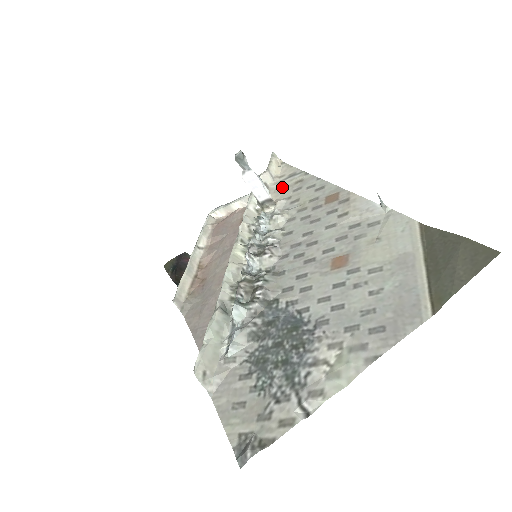
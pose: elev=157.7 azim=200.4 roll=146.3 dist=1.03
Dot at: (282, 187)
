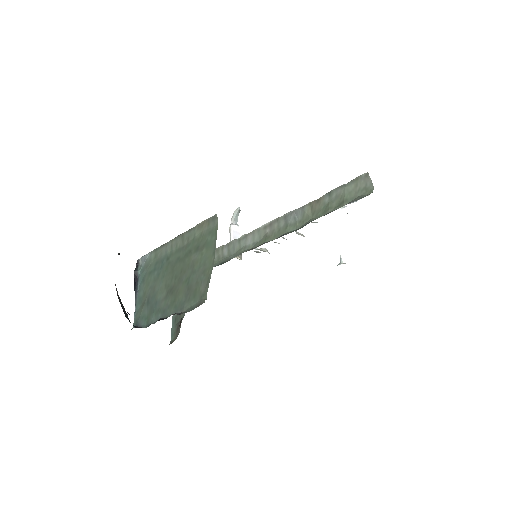
Dot at: occluded
